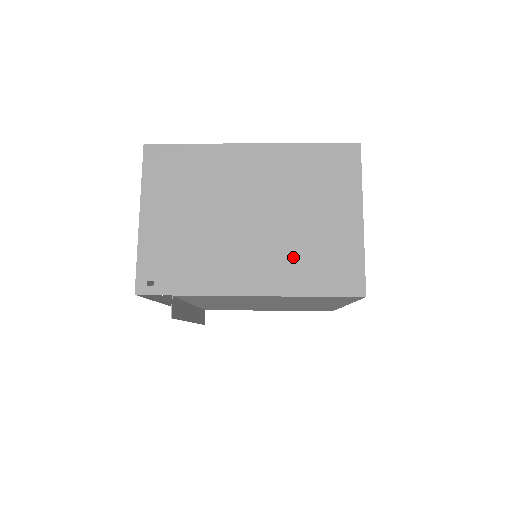
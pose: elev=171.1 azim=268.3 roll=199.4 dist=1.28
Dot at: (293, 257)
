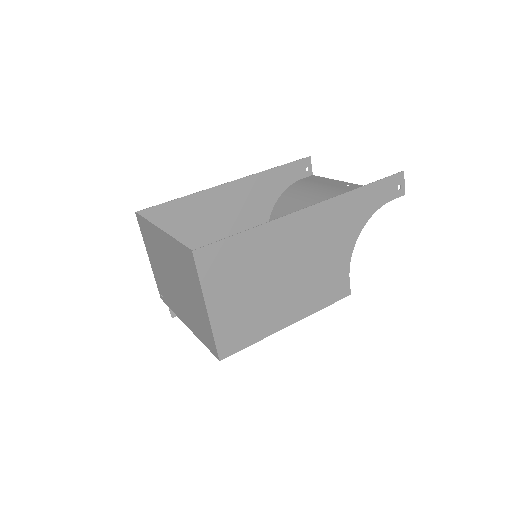
Dot at: (191, 315)
